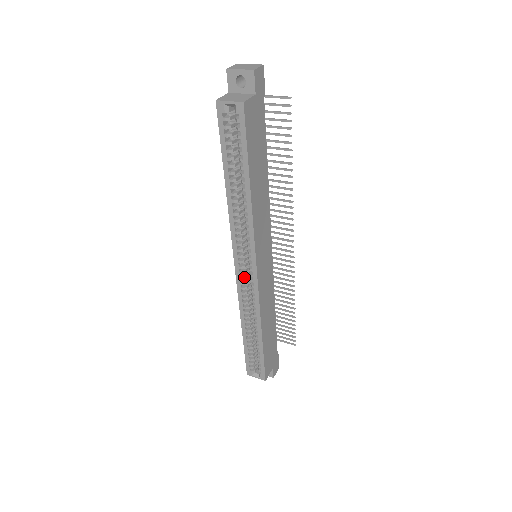
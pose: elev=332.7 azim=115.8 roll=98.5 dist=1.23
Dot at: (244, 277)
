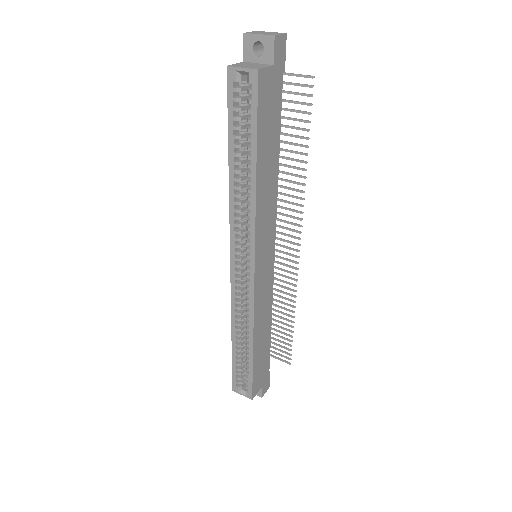
Dot at: (240, 278)
